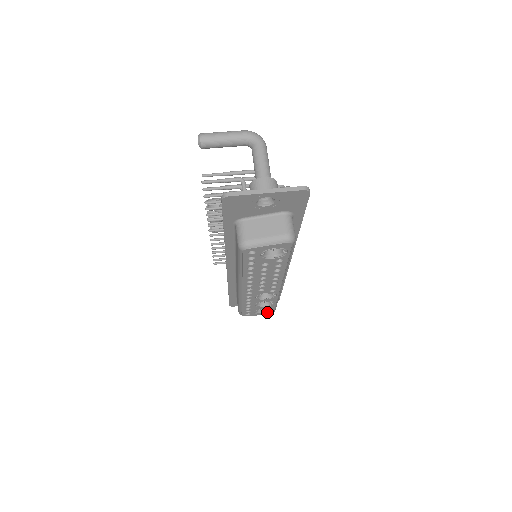
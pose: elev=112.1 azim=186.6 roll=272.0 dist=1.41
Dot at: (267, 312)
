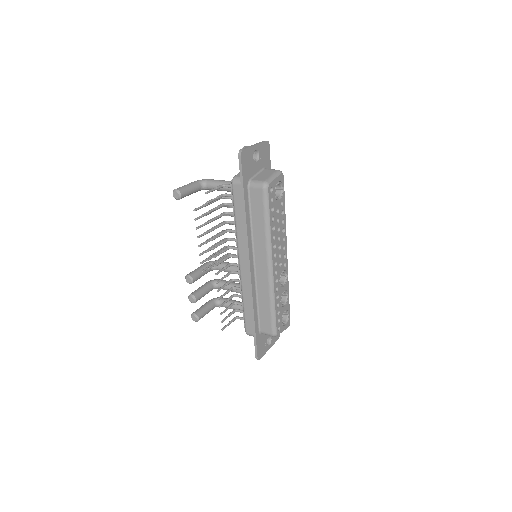
Dot at: (287, 321)
